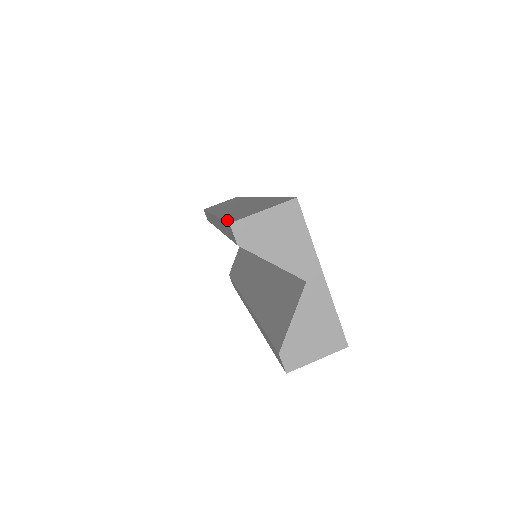
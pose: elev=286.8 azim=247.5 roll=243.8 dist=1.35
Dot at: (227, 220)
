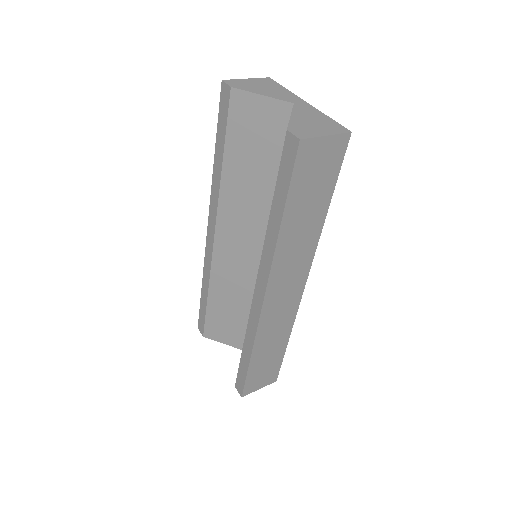
Dot at: (220, 109)
